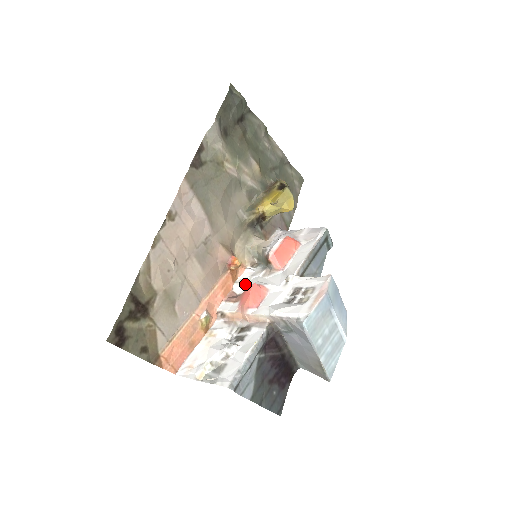
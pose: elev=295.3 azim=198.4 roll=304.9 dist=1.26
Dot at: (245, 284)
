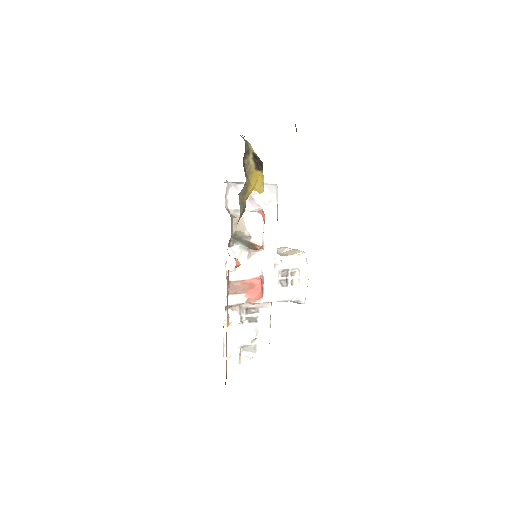
Dot at: (236, 271)
